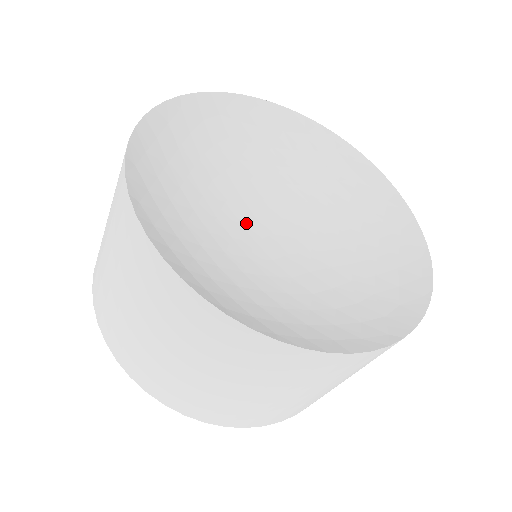
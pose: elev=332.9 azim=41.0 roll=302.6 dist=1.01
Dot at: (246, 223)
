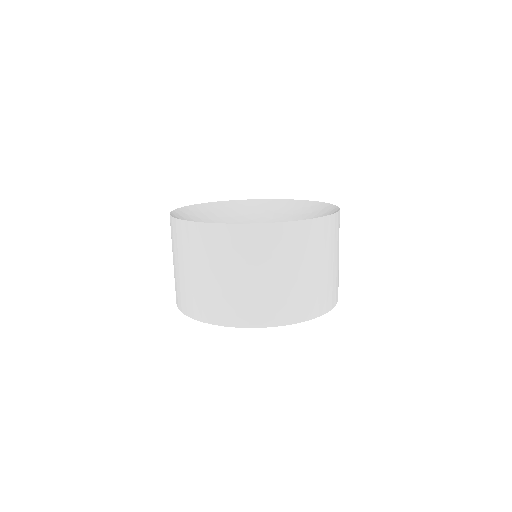
Dot at: occluded
